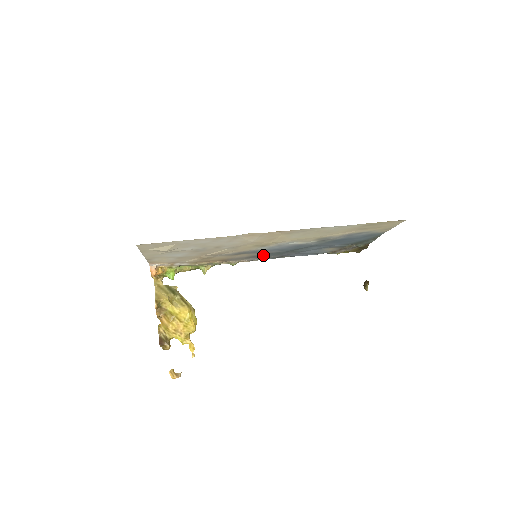
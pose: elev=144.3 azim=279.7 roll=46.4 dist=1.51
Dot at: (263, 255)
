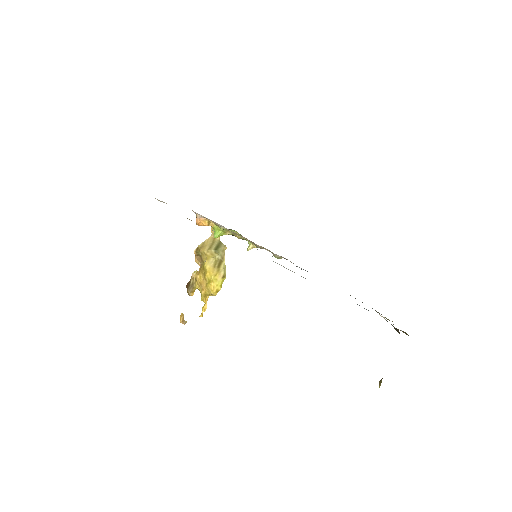
Dot at: occluded
